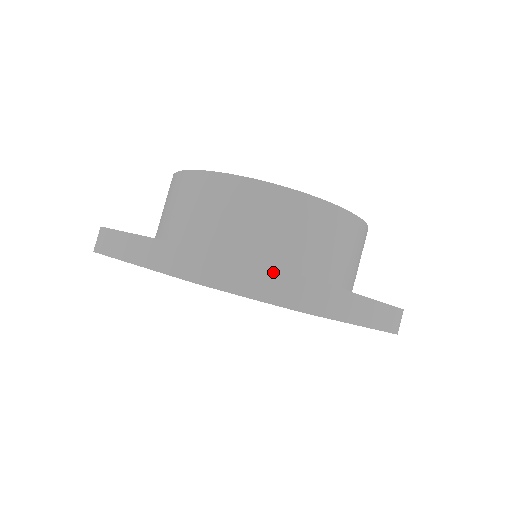
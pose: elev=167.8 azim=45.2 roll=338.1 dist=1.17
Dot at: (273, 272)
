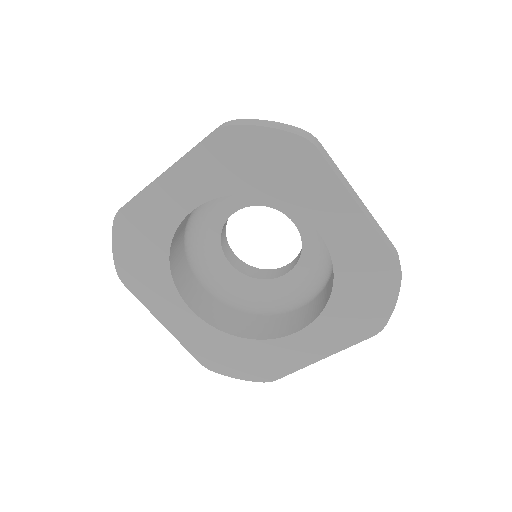
Dot at: (281, 124)
